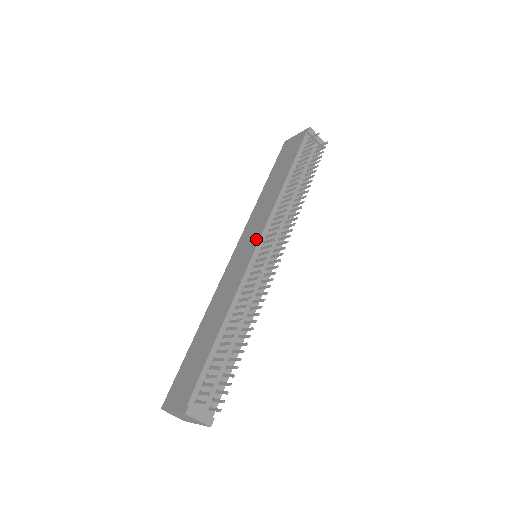
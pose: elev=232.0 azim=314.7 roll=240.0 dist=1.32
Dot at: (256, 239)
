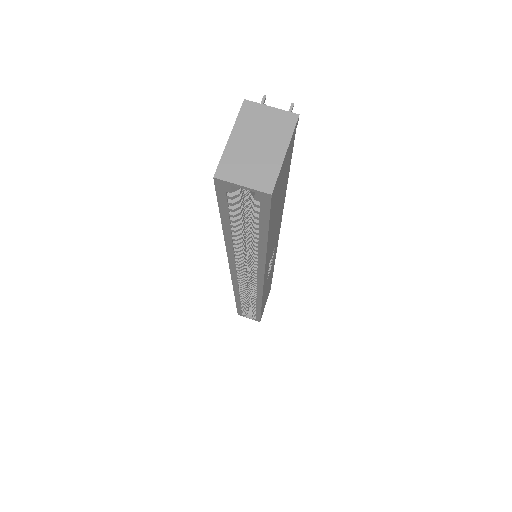
Dot at: occluded
